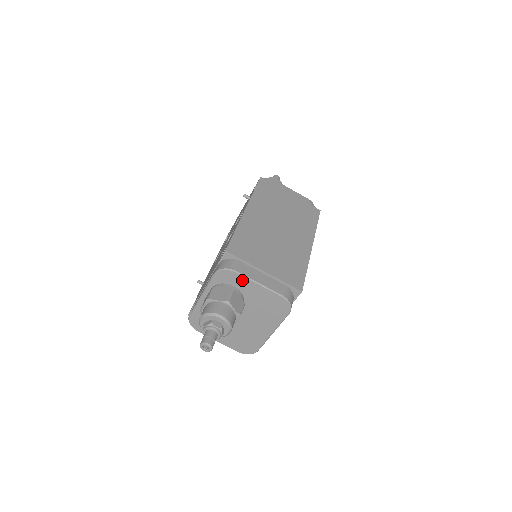
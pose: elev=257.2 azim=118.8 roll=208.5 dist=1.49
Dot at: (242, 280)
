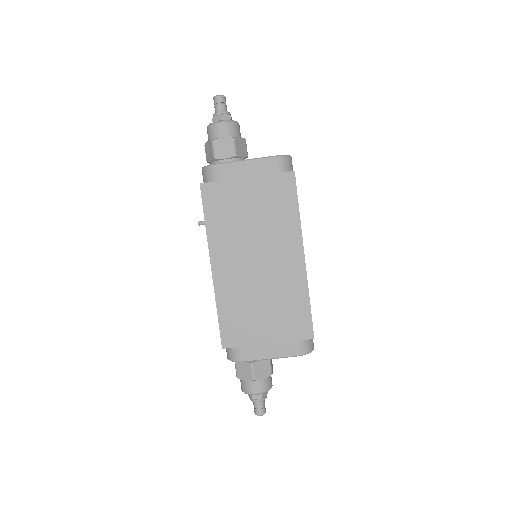
Dot at: (254, 359)
